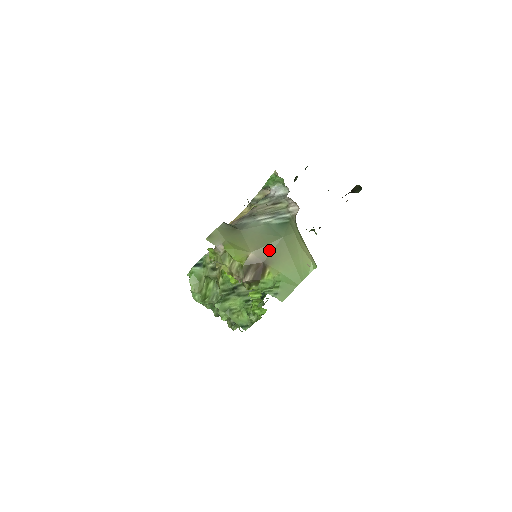
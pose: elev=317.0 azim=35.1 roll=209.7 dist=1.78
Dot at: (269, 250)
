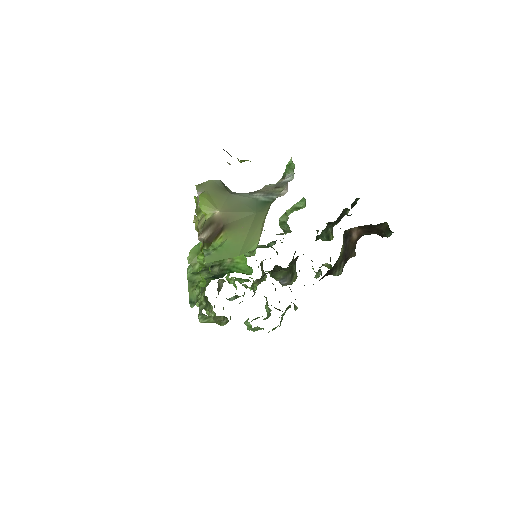
Dot at: (236, 217)
